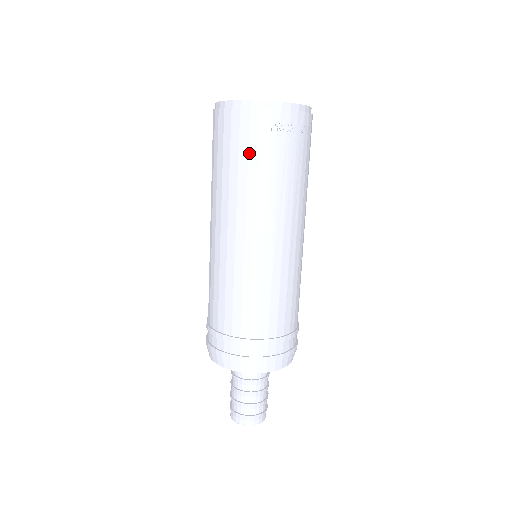
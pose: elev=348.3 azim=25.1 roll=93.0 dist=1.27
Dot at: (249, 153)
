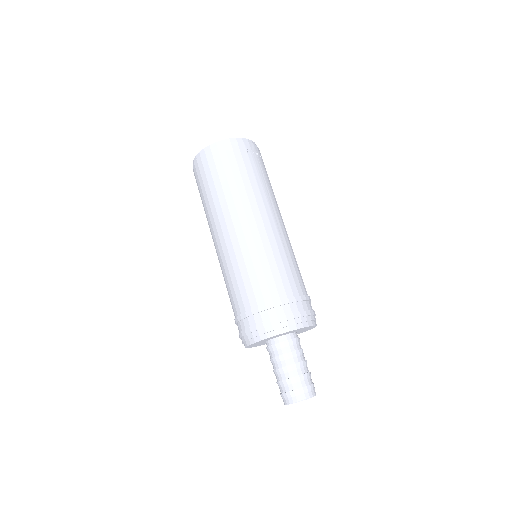
Dot at: (239, 168)
